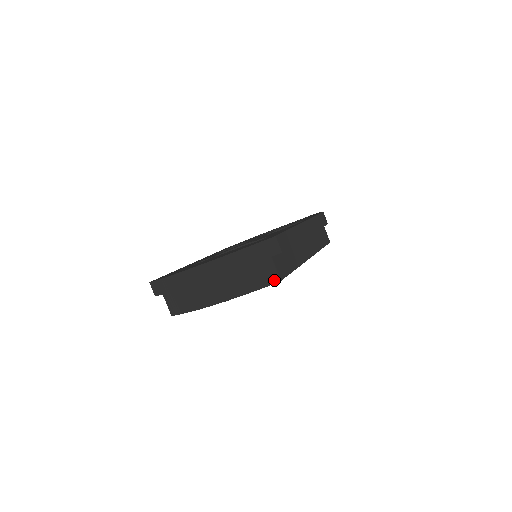
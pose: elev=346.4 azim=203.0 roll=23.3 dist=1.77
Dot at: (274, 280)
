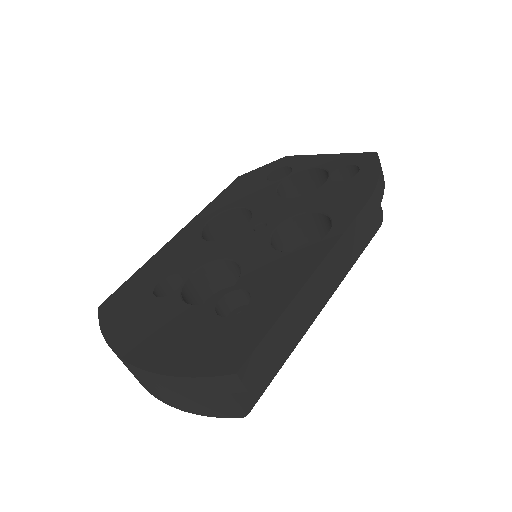
Dot at: (237, 415)
